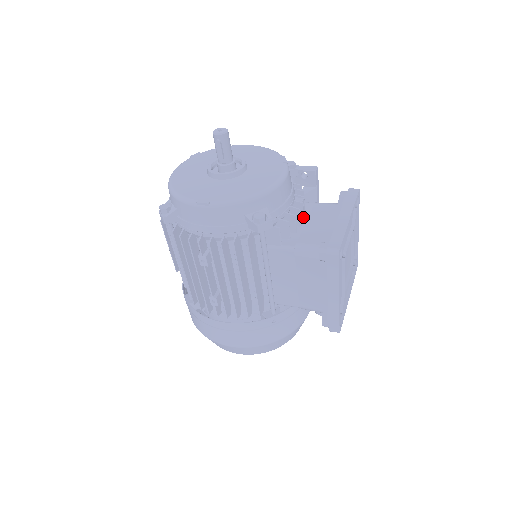
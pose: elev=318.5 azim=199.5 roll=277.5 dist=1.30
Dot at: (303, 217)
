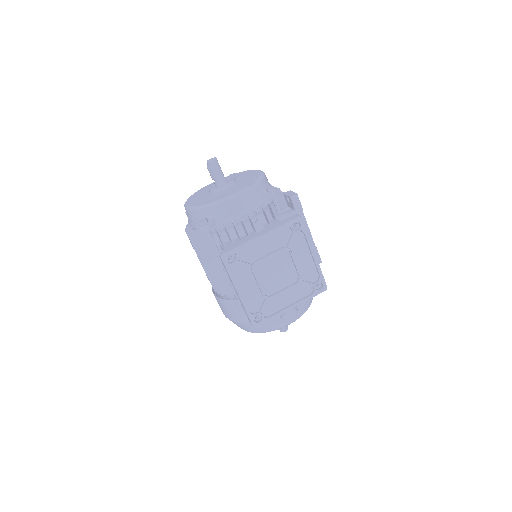
Dot at: (255, 230)
